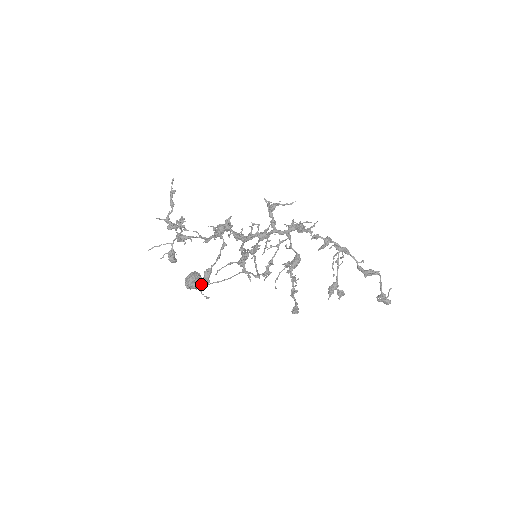
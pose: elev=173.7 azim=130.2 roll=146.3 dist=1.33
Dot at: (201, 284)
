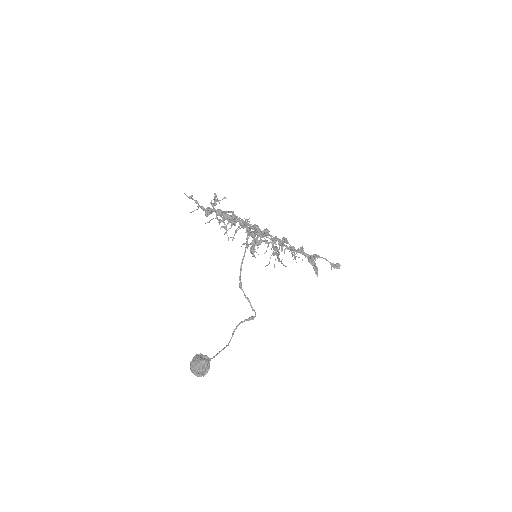
Dot at: (258, 233)
